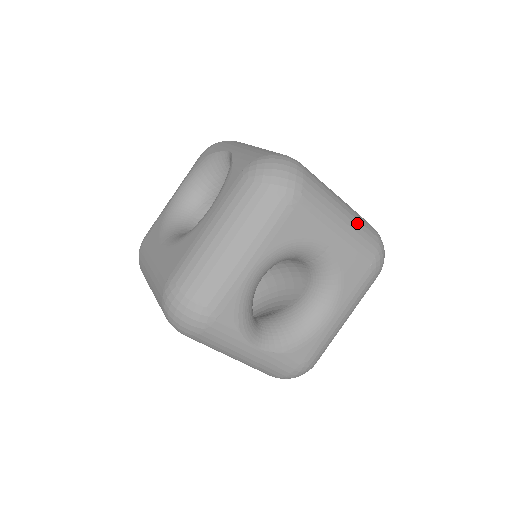
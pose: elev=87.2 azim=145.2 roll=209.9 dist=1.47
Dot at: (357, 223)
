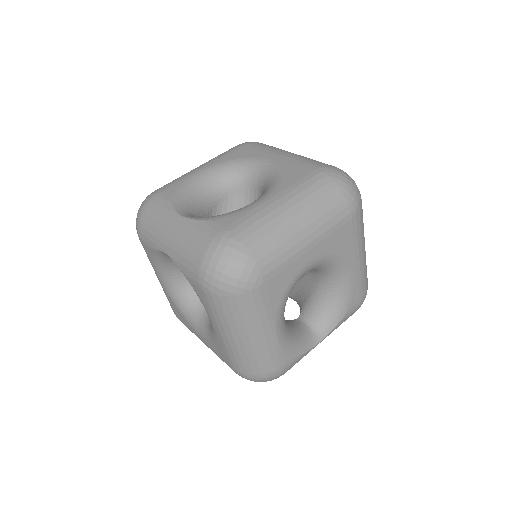
Dot at: occluded
